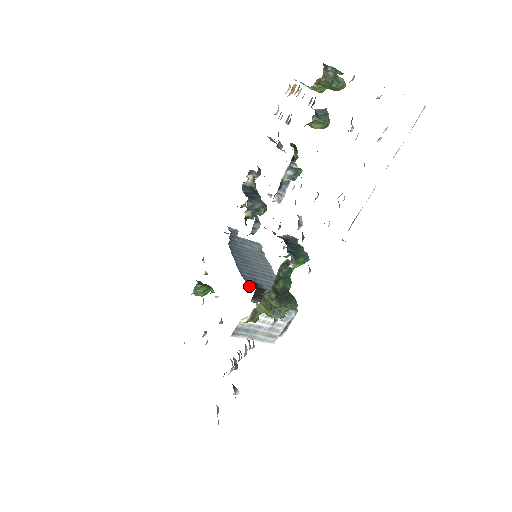
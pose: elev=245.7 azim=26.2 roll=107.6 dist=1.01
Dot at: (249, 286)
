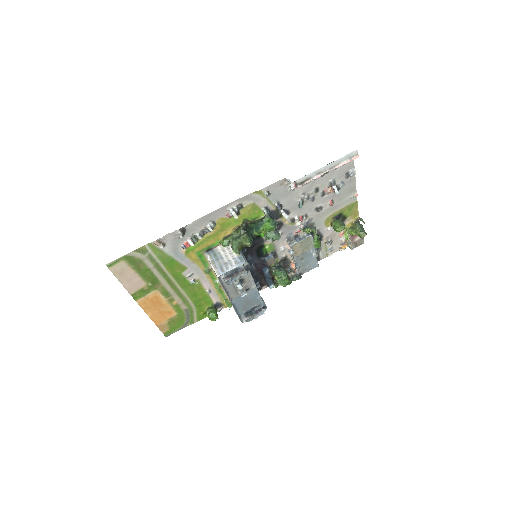
Dot at: occluded
